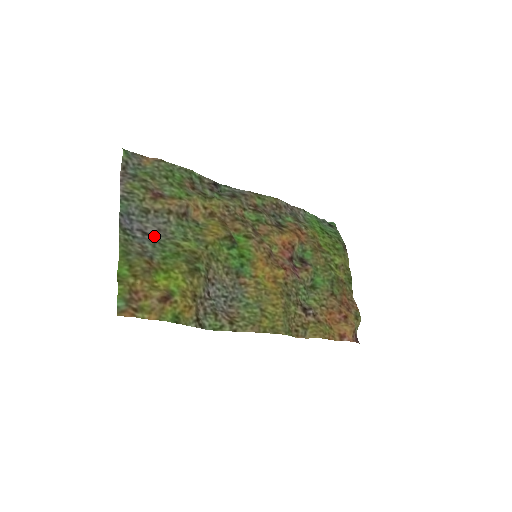
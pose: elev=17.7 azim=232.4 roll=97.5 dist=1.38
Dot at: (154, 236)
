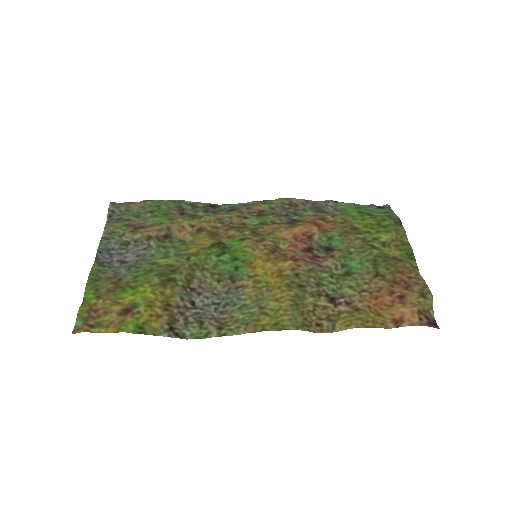
Dot at: (132, 262)
